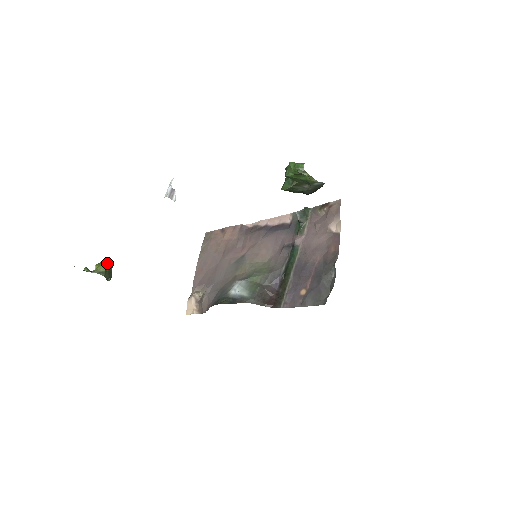
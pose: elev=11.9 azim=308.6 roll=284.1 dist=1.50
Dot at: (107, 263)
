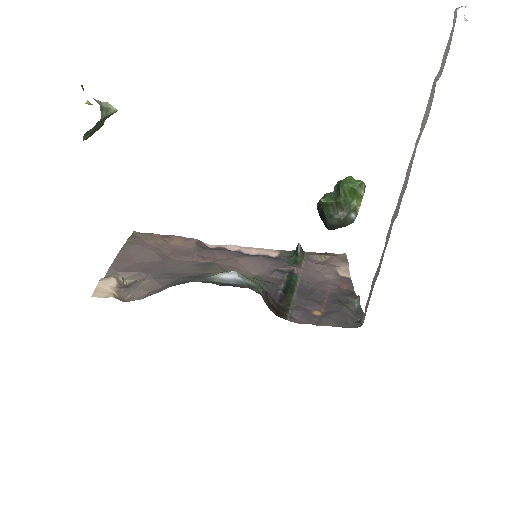
Dot at: occluded
